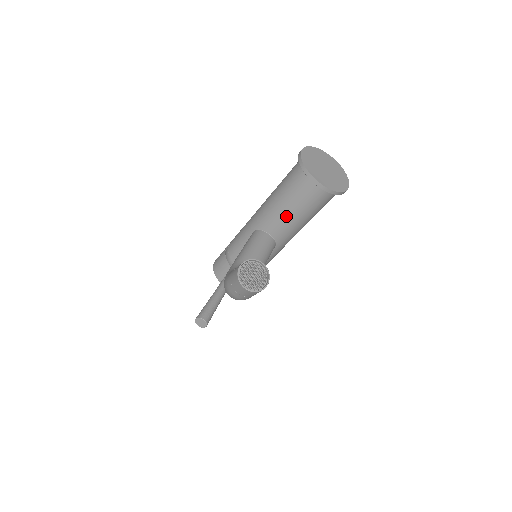
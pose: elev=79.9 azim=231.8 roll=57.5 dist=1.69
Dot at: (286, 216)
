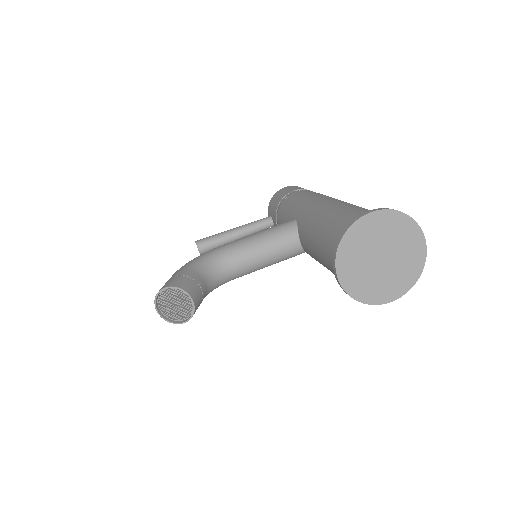
Dot at: (314, 250)
